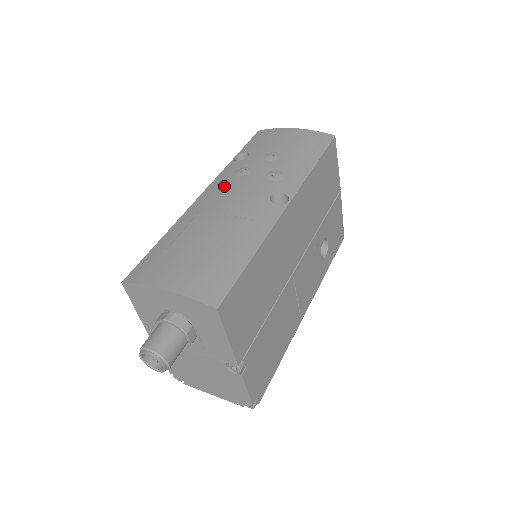
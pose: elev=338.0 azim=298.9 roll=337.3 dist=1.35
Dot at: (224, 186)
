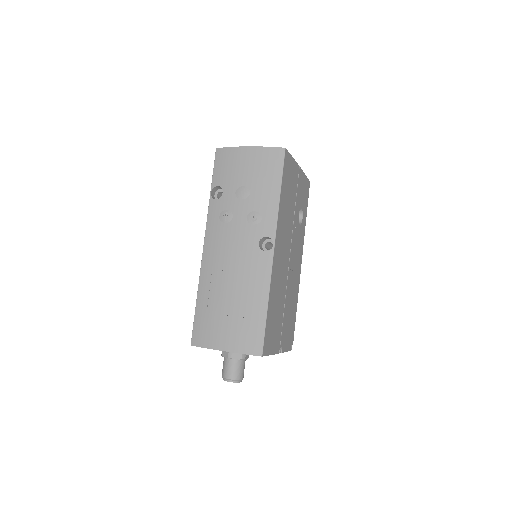
Dot at: (219, 237)
